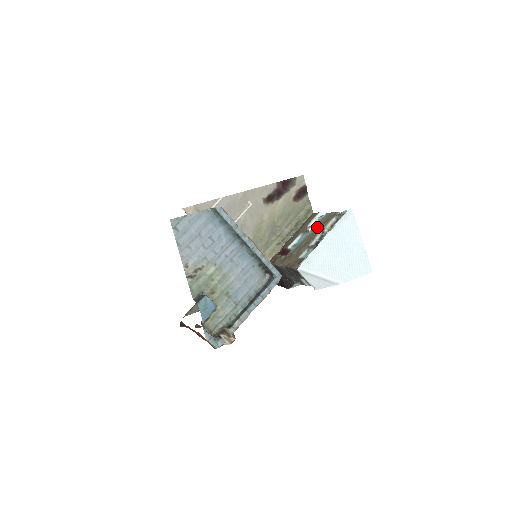
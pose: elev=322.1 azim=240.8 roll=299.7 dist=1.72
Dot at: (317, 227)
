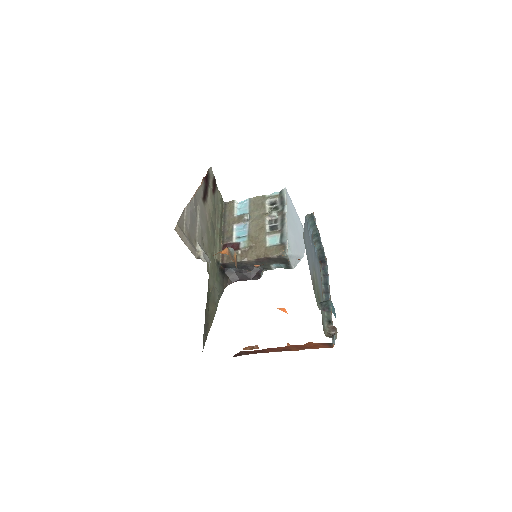
Dot at: (253, 214)
